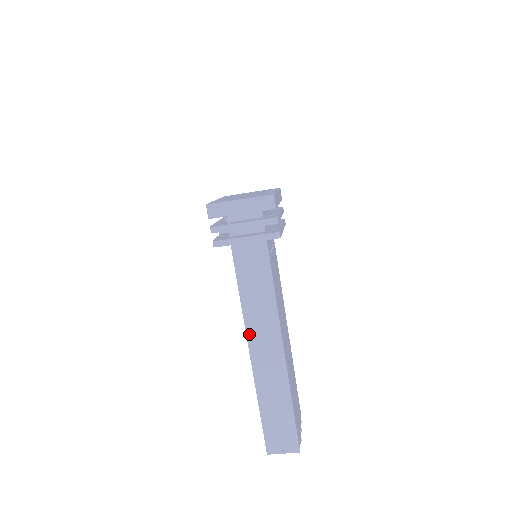
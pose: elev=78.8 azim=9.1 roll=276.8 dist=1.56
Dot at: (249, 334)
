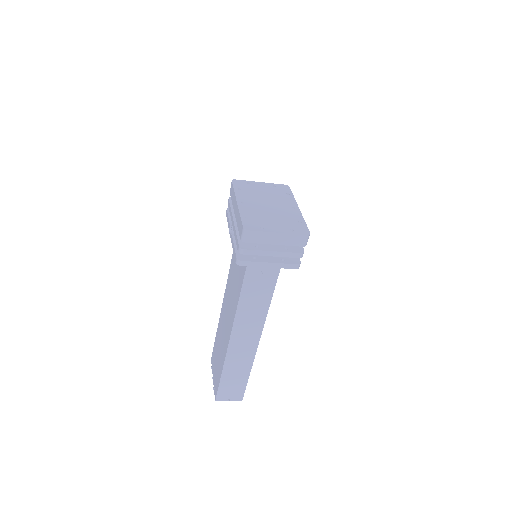
Dot at: (235, 326)
